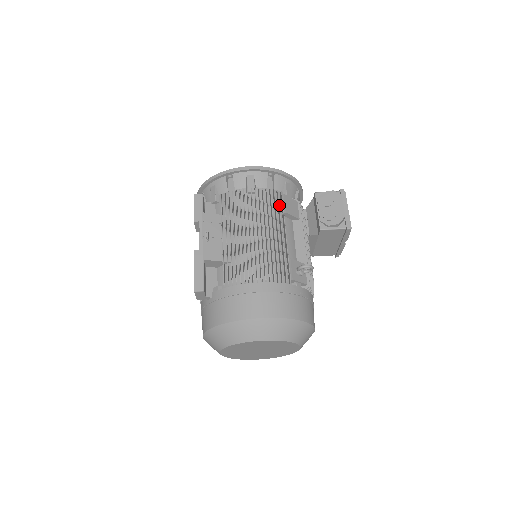
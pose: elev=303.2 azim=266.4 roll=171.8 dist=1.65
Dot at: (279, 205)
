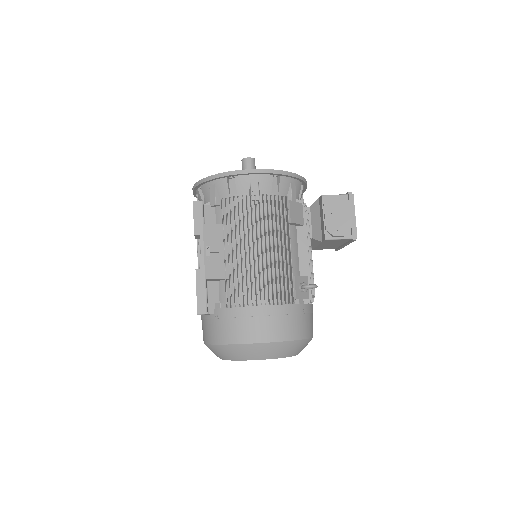
Dot at: (284, 216)
